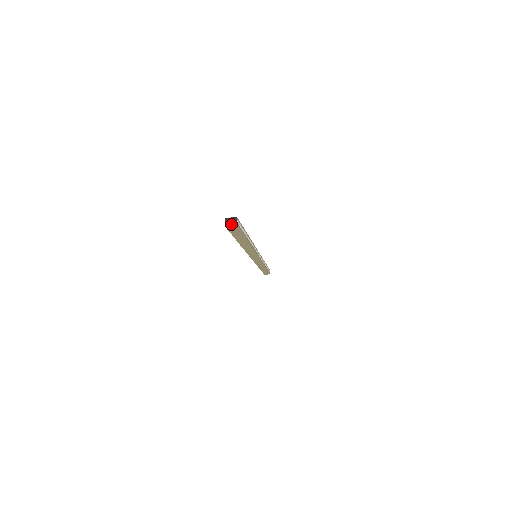
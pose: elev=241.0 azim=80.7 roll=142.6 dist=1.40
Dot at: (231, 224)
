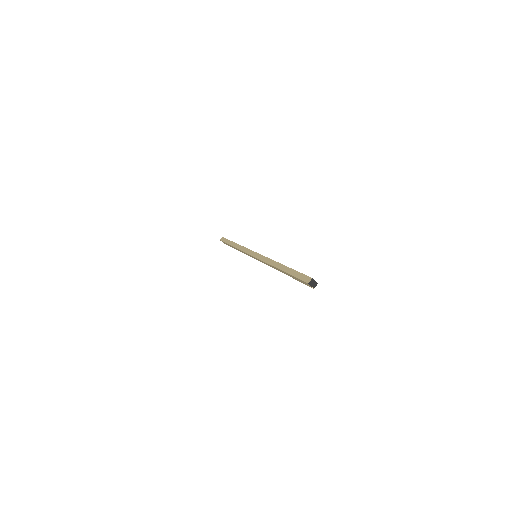
Dot at: (312, 284)
